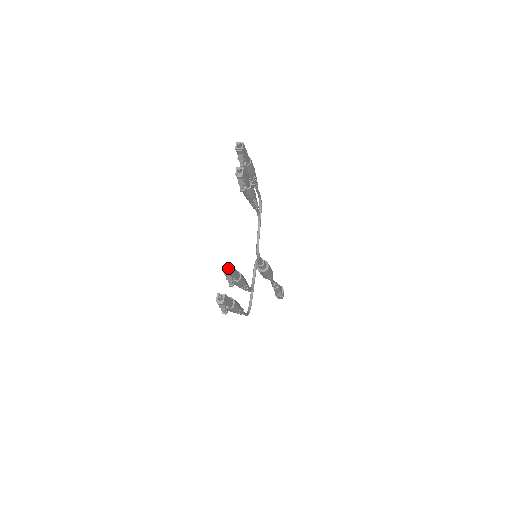
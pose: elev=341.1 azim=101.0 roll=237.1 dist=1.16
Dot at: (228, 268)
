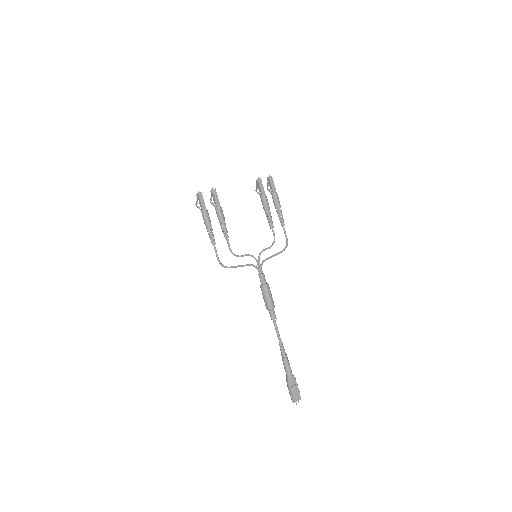
Dot at: (213, 189)
